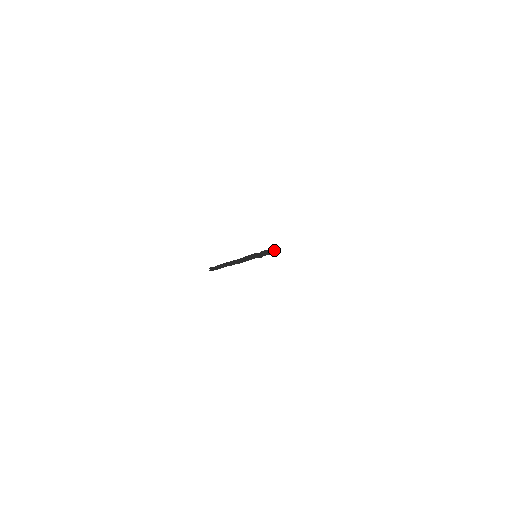
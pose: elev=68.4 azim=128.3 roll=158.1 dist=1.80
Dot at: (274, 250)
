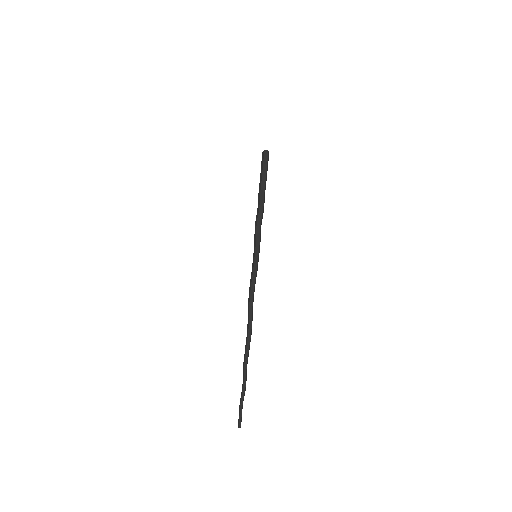
Dot at: (266, 174)
